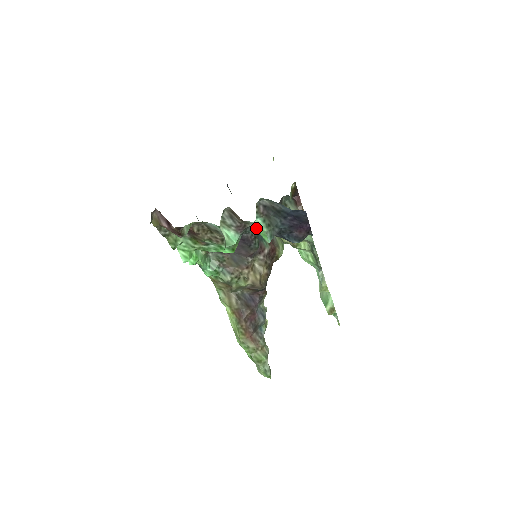
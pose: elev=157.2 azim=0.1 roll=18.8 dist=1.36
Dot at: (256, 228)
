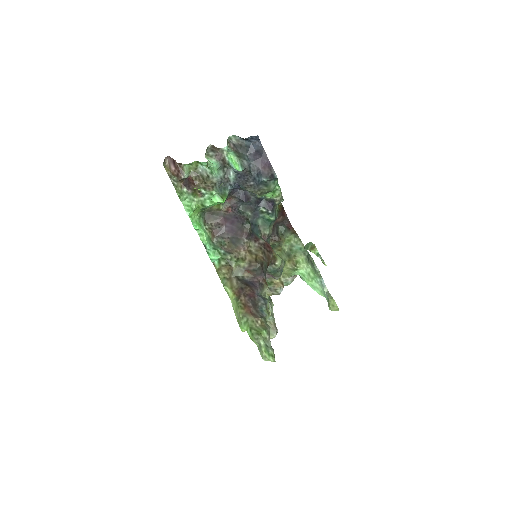
Dot at: (229, 156)
